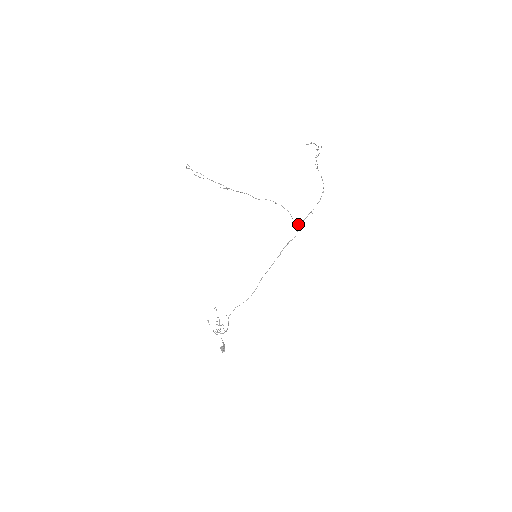
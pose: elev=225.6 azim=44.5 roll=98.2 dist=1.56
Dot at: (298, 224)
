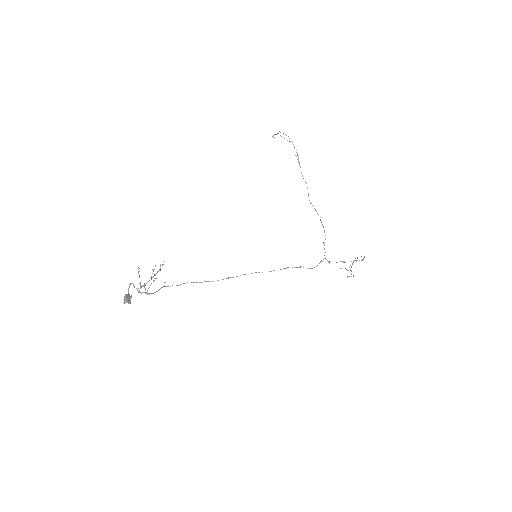
Dot at: occluded
